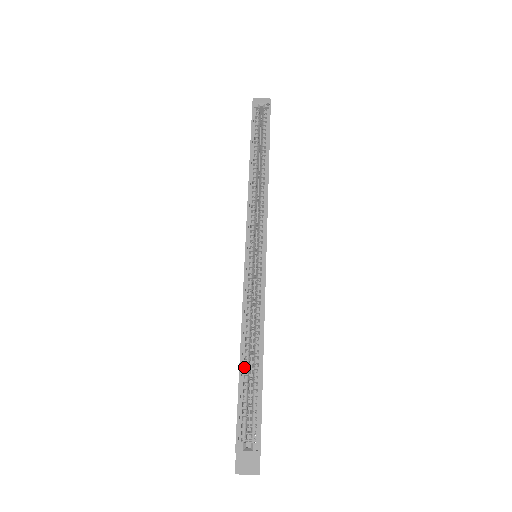
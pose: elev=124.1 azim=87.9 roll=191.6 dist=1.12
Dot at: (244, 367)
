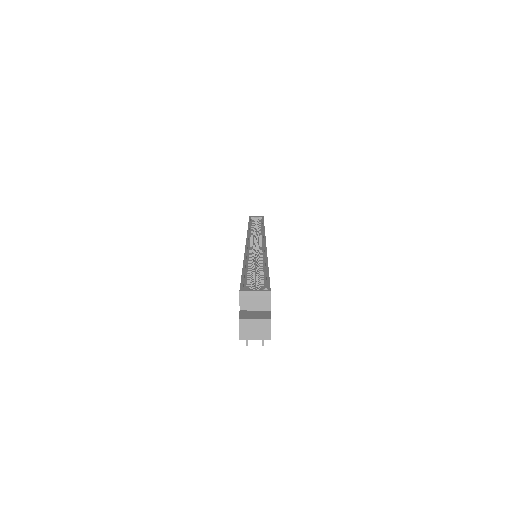
Dot at: (248, 268)
